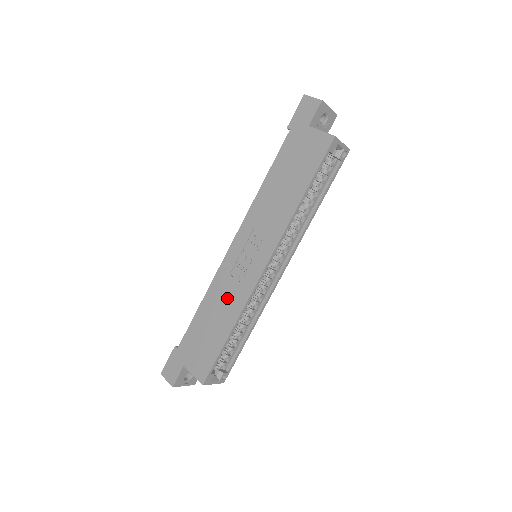
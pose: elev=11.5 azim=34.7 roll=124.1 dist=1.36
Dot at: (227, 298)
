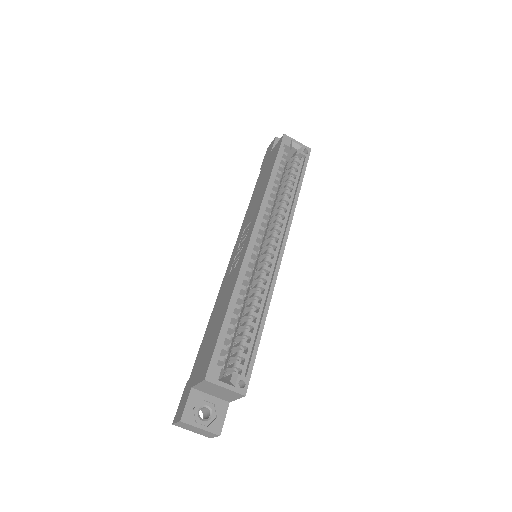
Dot at: (227, 289)
